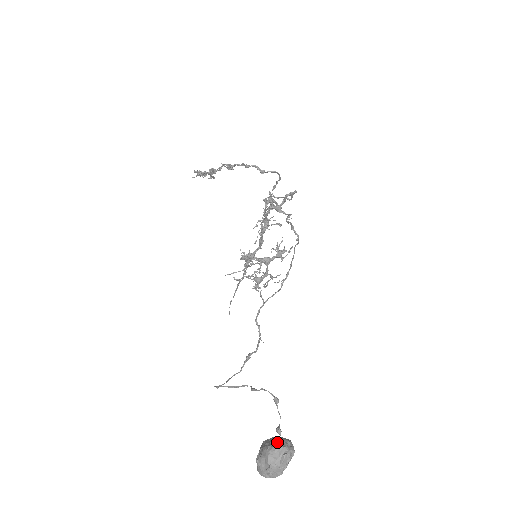
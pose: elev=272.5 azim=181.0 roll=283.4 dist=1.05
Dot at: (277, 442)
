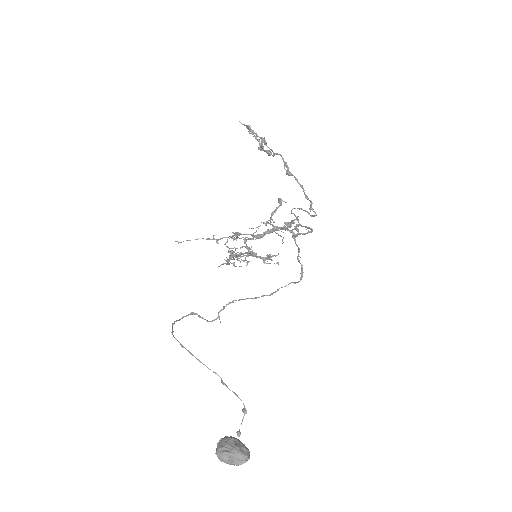
Dot at: (245, 451)
